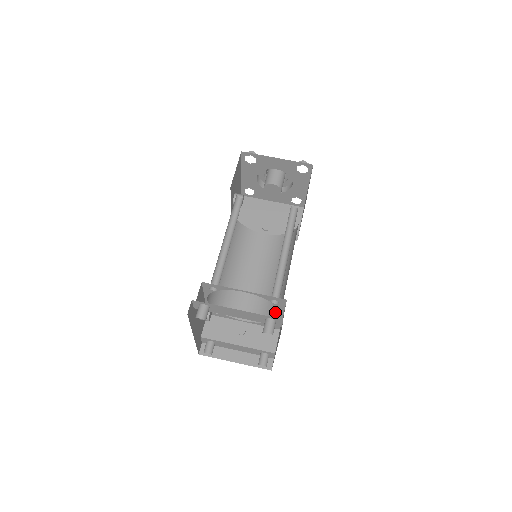
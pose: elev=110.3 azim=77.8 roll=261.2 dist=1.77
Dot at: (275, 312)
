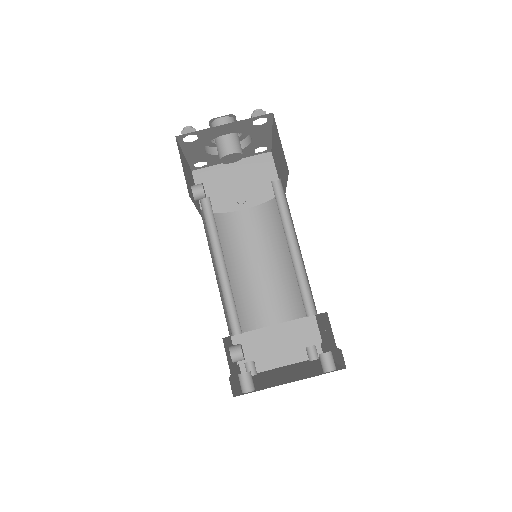
Dot at: occluded
